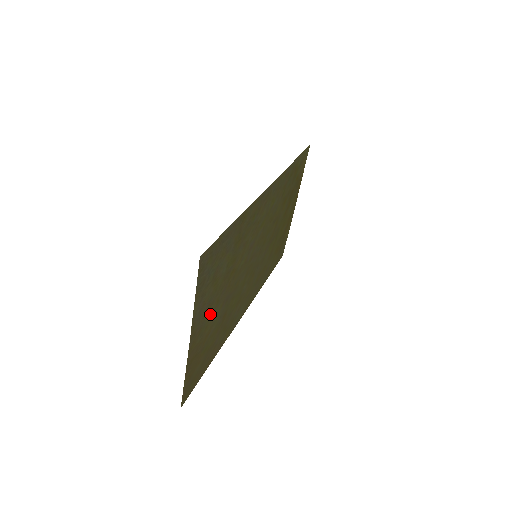
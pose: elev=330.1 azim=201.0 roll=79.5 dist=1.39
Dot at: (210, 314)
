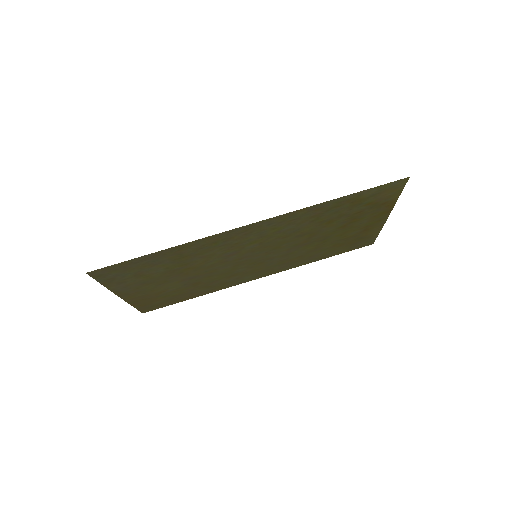
Dot at: (154, 286)
